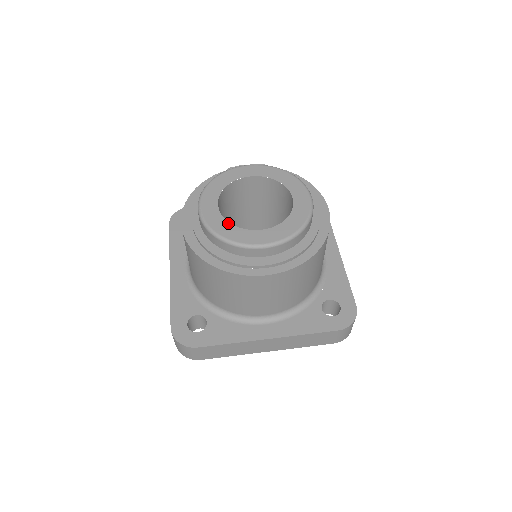
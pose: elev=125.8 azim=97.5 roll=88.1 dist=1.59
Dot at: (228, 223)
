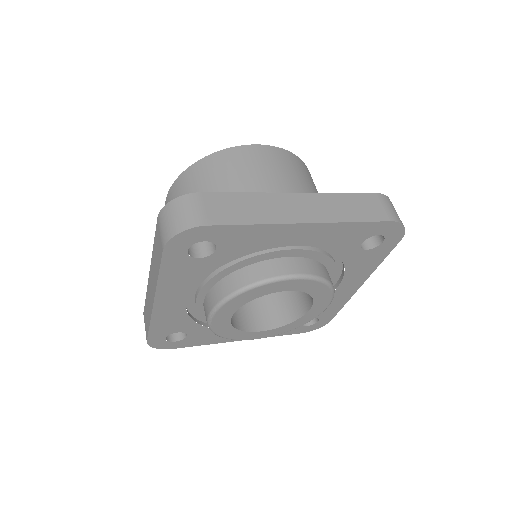
Dot at: occluded
